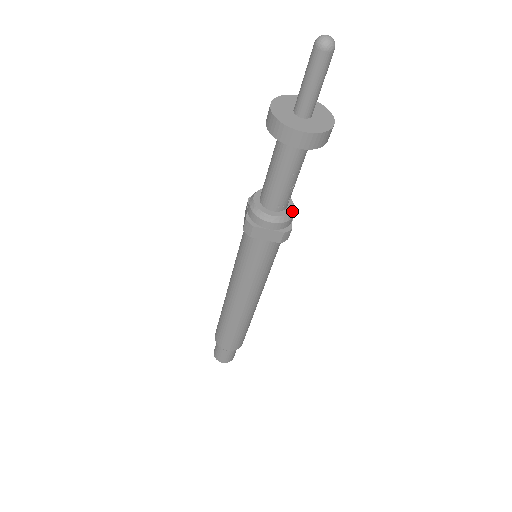
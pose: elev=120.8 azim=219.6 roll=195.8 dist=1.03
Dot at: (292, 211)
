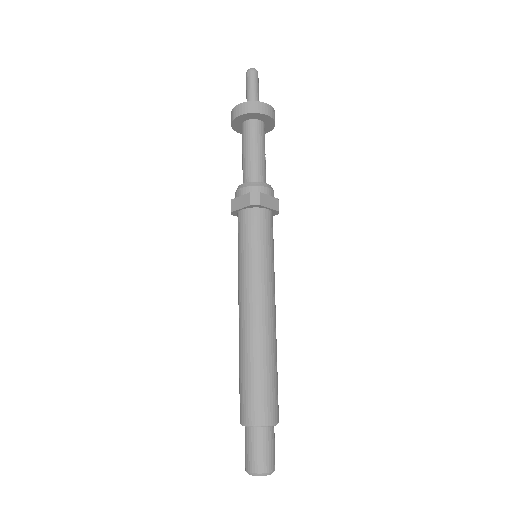
Dot at: occluded
